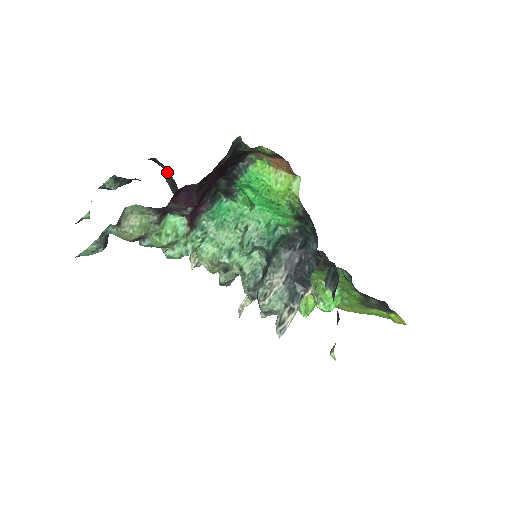
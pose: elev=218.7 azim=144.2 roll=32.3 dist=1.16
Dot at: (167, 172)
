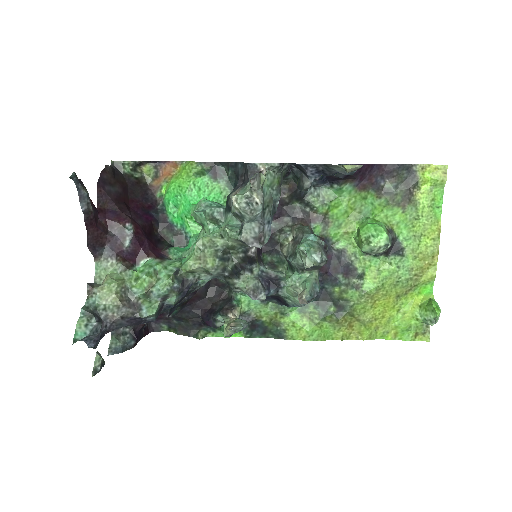
Dot at: (171, 326)
